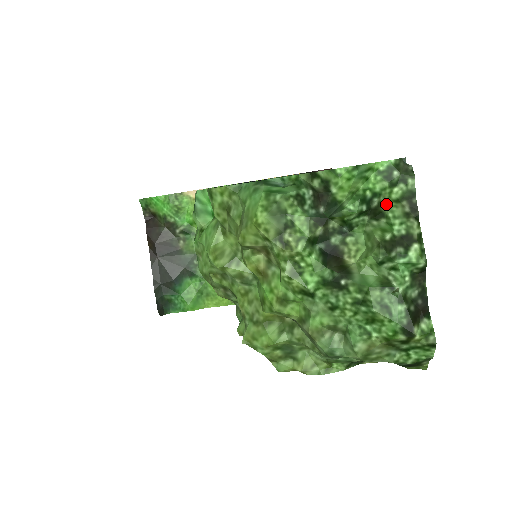
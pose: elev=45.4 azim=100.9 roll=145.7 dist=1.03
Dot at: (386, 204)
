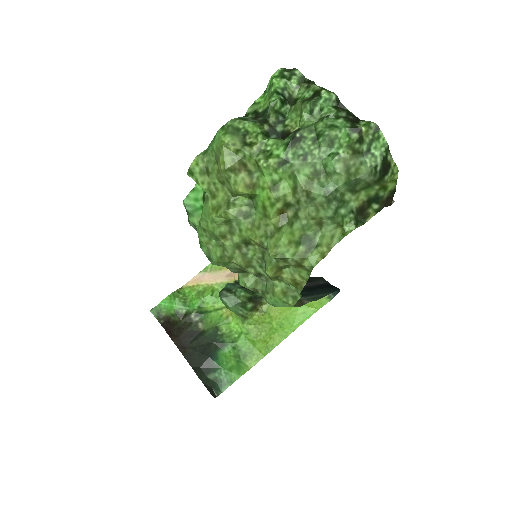
Dot at: (294, 93)
